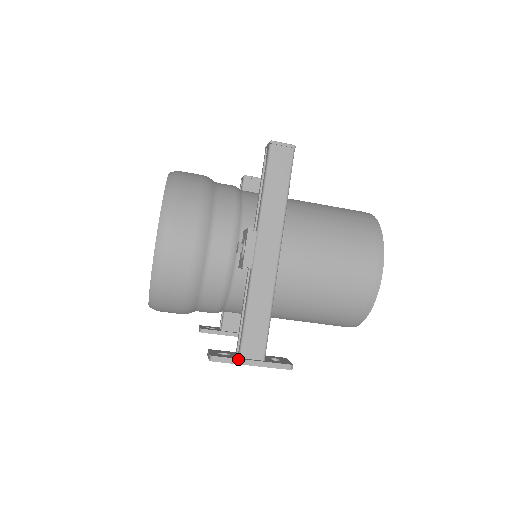
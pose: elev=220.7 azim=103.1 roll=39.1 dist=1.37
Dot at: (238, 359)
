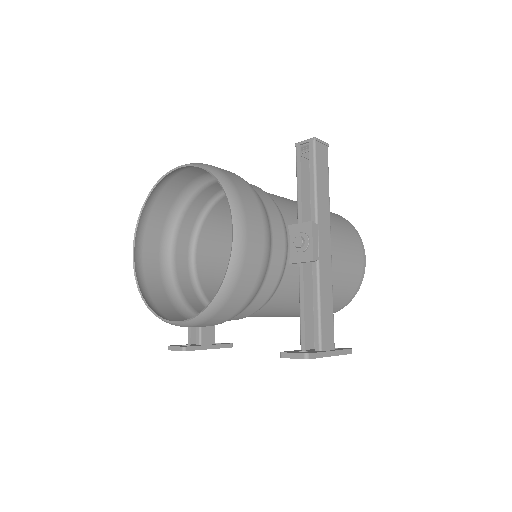
Dot at: (324, 352)
